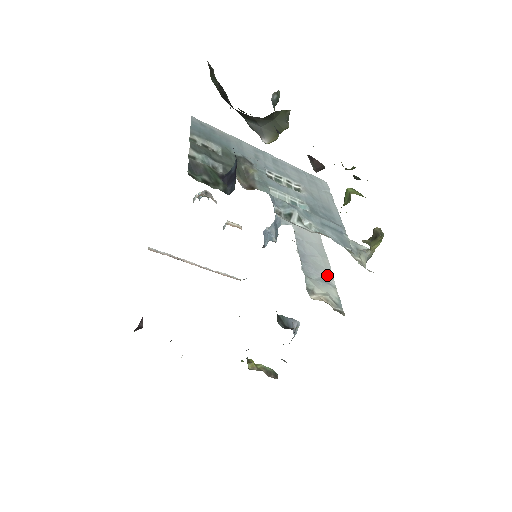
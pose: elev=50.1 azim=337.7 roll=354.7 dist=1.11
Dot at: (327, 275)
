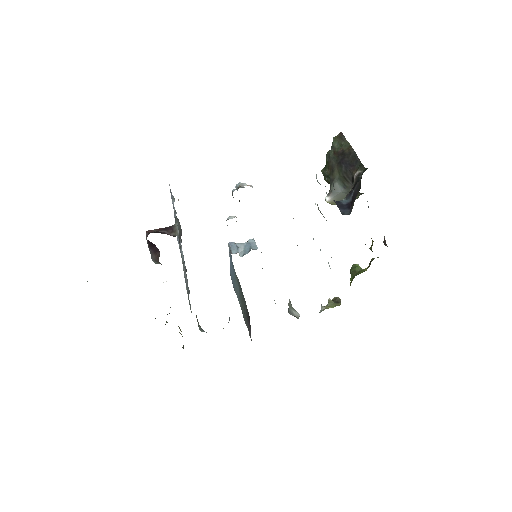
Dot at: occluded
